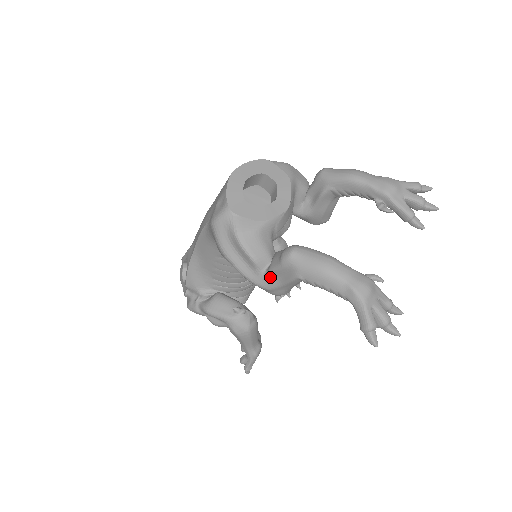
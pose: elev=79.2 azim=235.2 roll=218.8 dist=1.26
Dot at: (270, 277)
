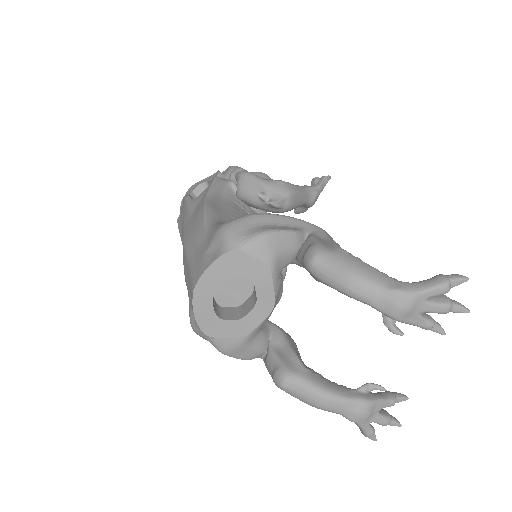
Dot at: occluded
